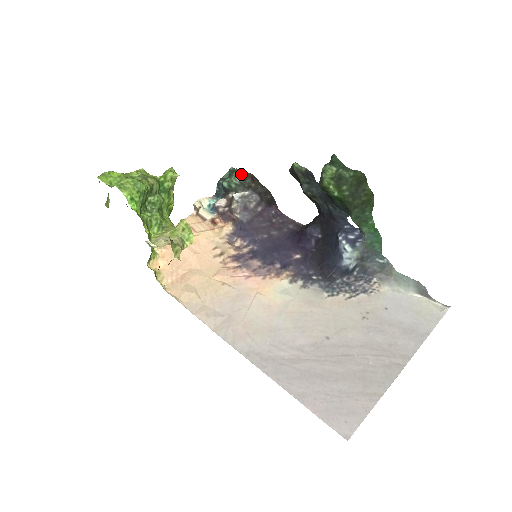
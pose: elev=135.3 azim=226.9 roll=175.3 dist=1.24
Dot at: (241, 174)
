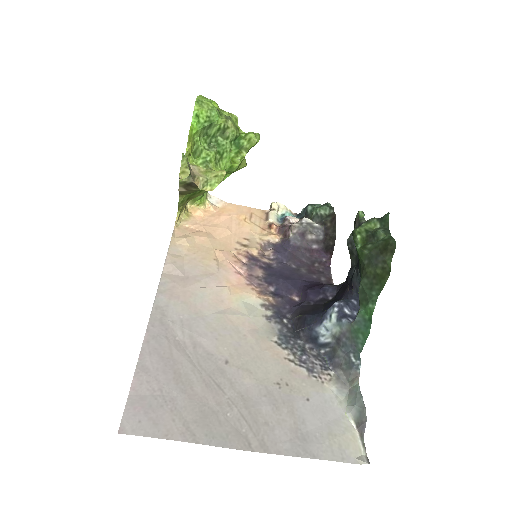
Dot at: (329, 210)
